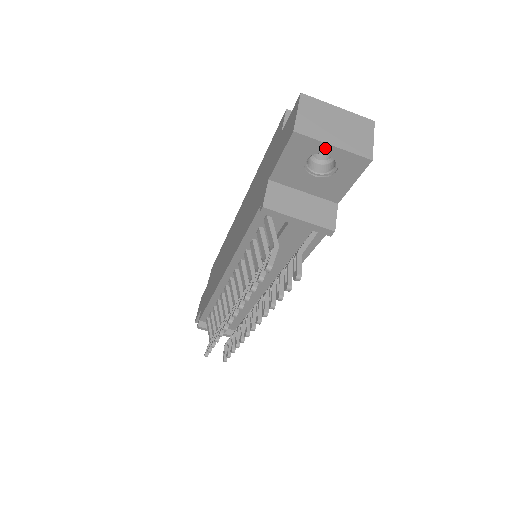
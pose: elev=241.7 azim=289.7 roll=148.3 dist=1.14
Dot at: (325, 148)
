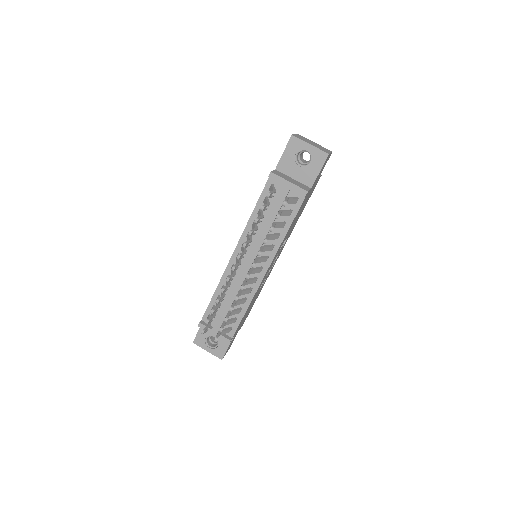
Dot at: (306, 146)
